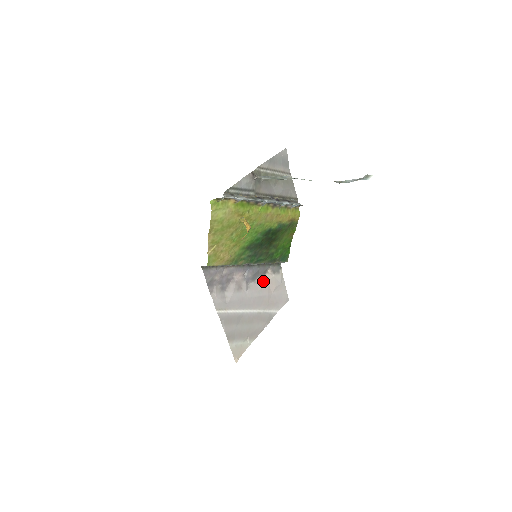
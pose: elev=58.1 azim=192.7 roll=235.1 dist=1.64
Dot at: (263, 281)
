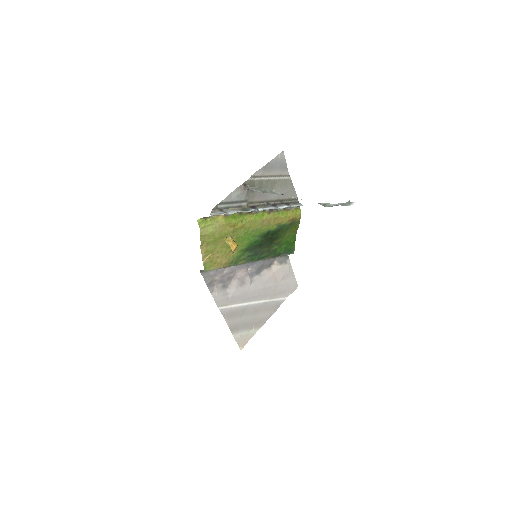
Dot at: (269, 273)
